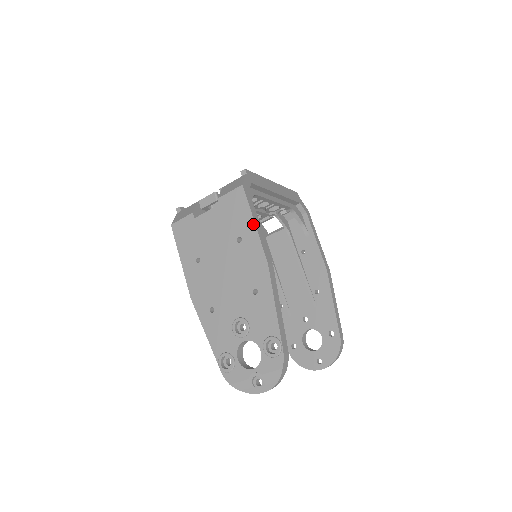
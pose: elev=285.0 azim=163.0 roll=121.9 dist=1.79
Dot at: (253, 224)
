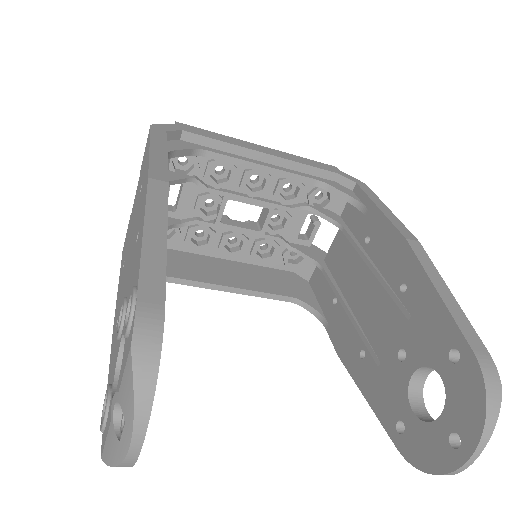
Dot at: (148, 151)
